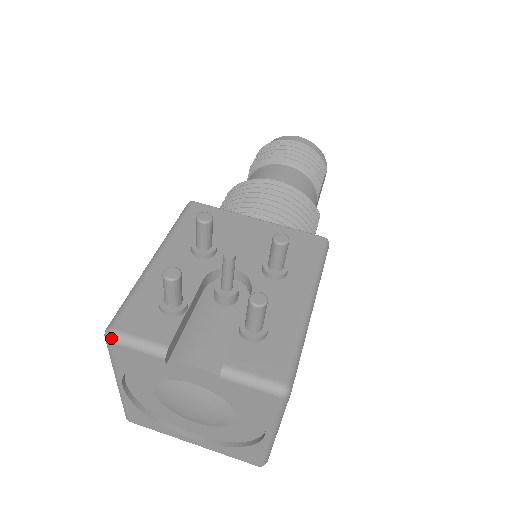
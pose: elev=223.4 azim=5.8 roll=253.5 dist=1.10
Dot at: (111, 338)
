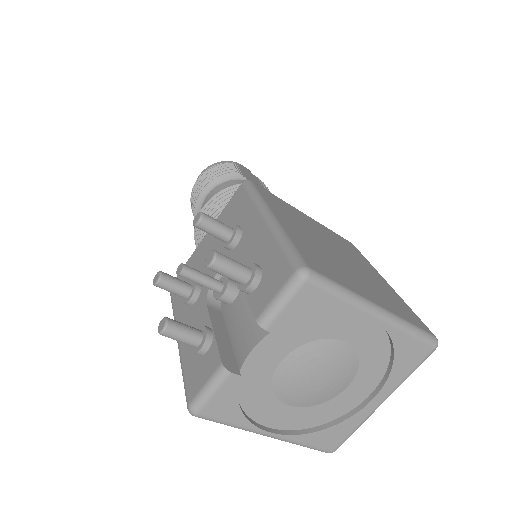
Dot at: (194, 411)
